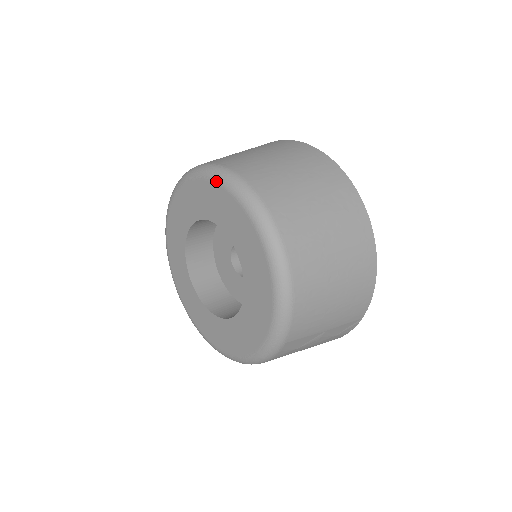
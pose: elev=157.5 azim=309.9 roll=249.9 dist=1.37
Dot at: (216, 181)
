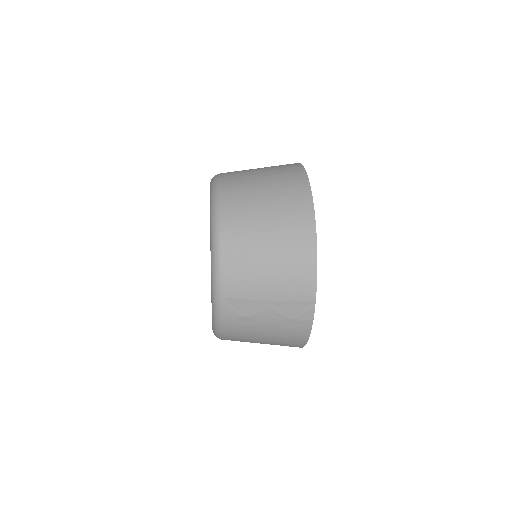
Dot at: occluded
